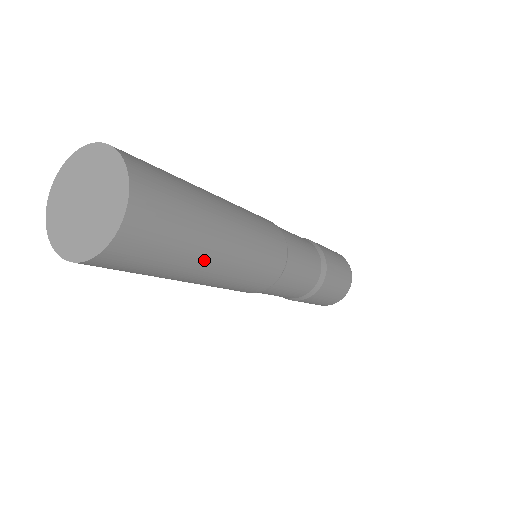
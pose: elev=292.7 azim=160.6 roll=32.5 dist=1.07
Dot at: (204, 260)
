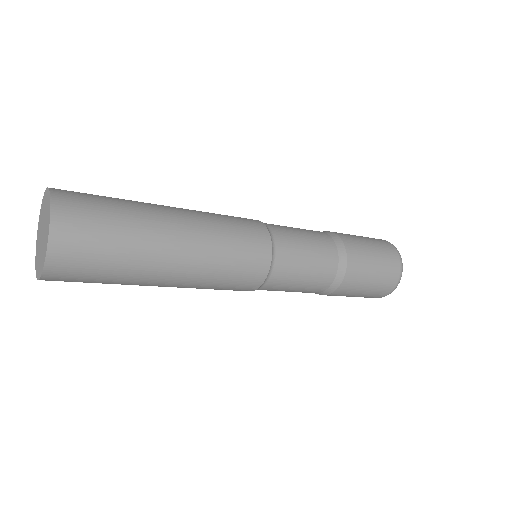
Dot at: (153, 271)
